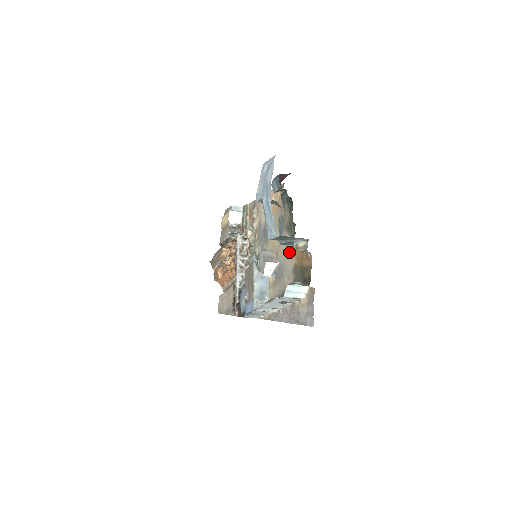
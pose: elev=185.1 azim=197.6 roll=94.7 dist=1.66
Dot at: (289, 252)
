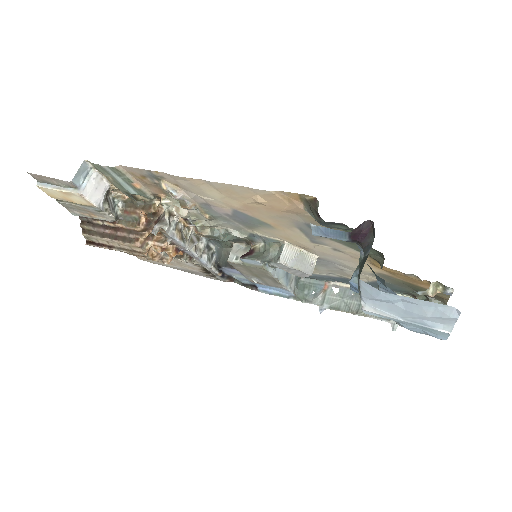
Dot at: (358, 262)
